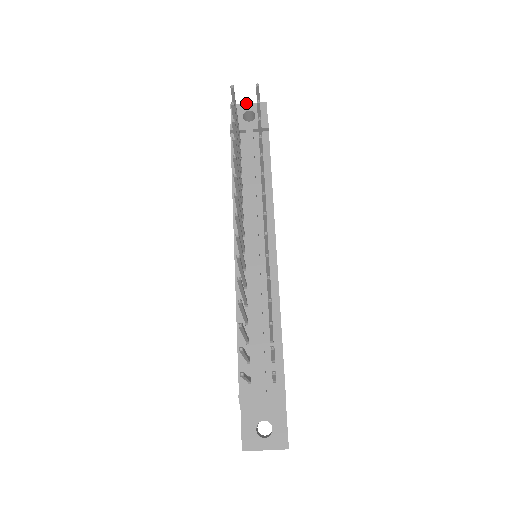
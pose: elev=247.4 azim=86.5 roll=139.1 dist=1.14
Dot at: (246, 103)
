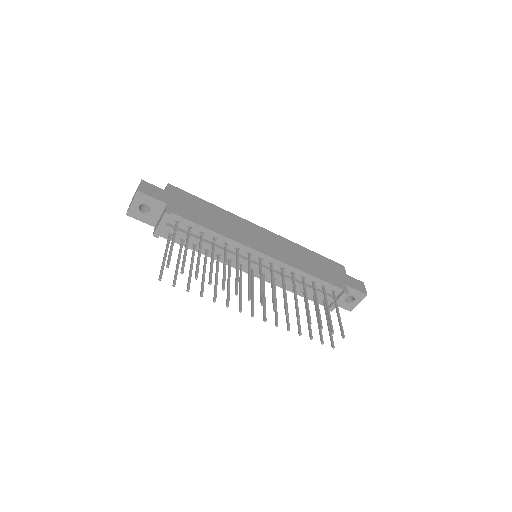
Dot at: (130, 205)
